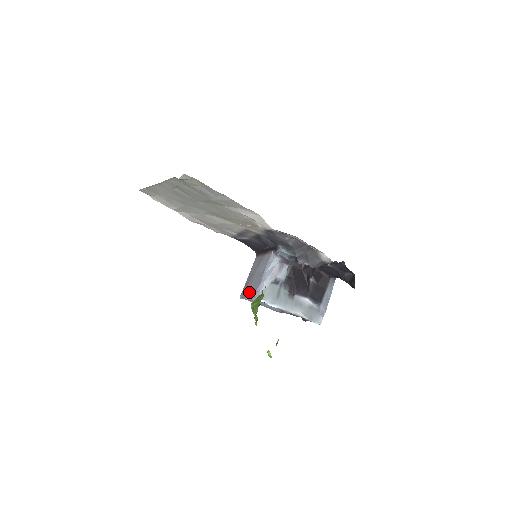
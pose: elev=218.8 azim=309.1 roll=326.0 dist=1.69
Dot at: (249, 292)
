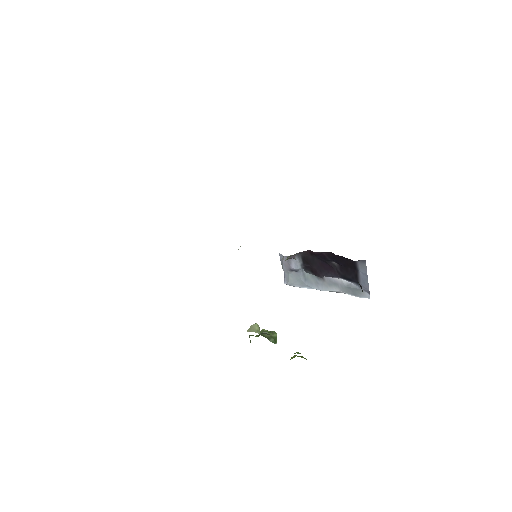
Dot at: occluded
